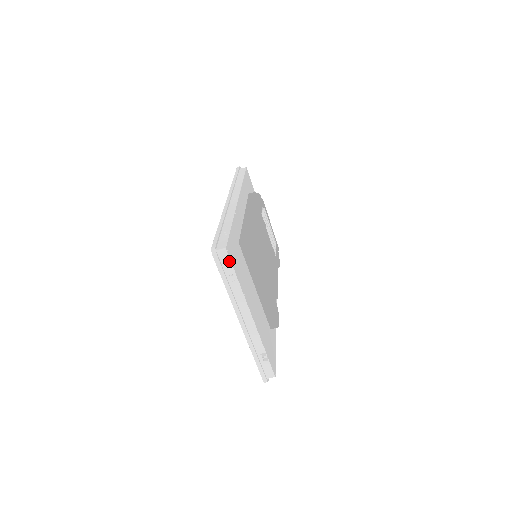
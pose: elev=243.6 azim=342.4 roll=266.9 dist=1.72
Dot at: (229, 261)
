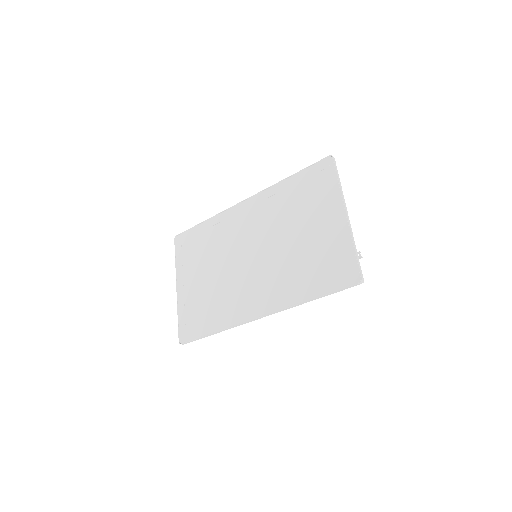
Dot at: occluded
